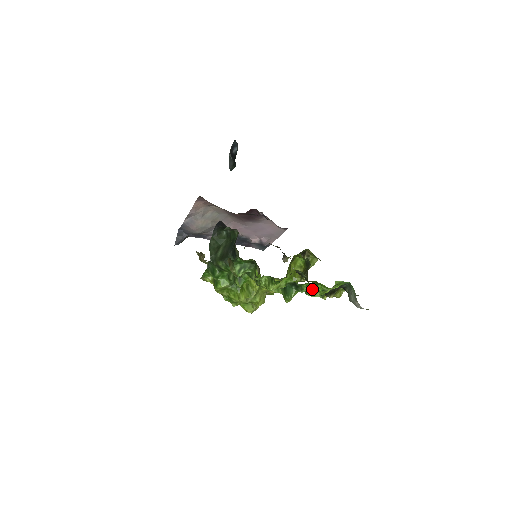
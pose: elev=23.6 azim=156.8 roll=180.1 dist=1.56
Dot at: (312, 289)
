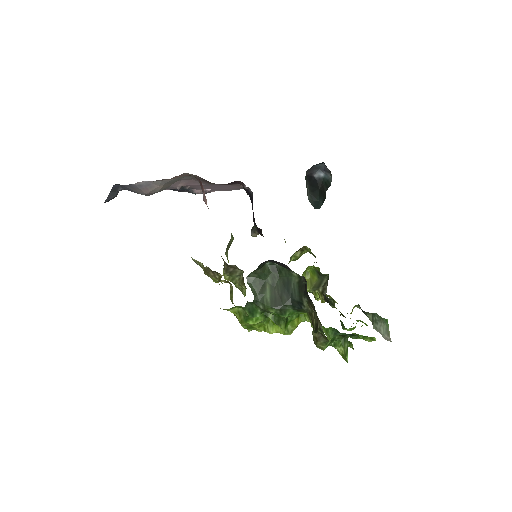
Dot at: (367, 337)
